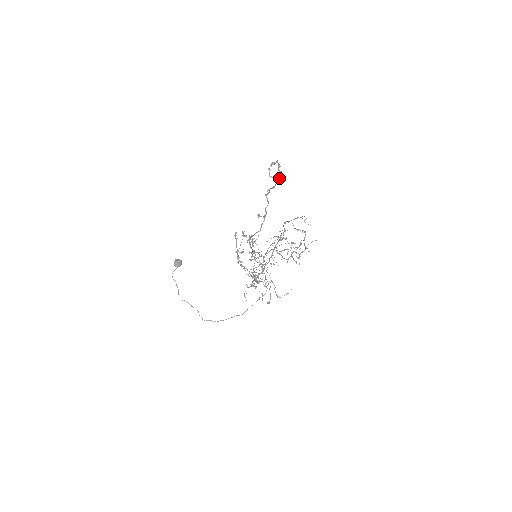
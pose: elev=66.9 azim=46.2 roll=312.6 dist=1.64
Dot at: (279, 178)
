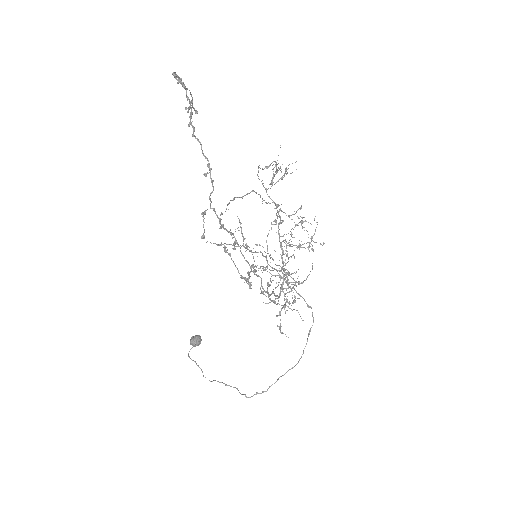
Dot at: occluded
